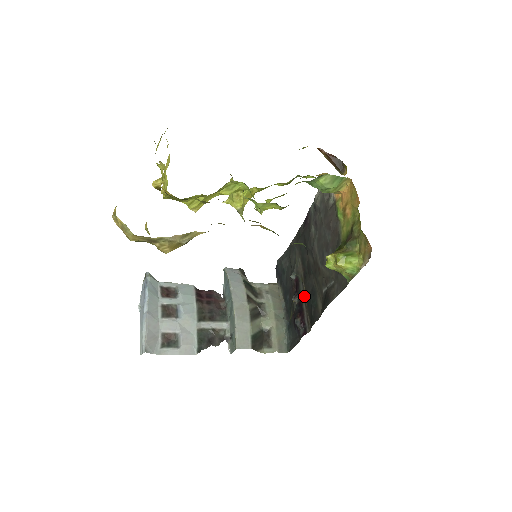
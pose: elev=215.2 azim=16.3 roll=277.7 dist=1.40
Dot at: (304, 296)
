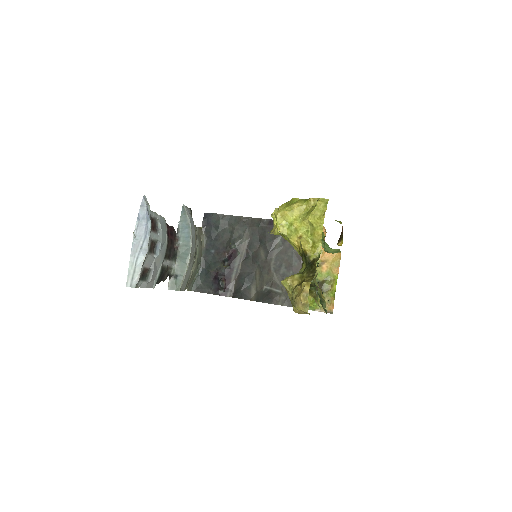
Dot at: (237, 270)
